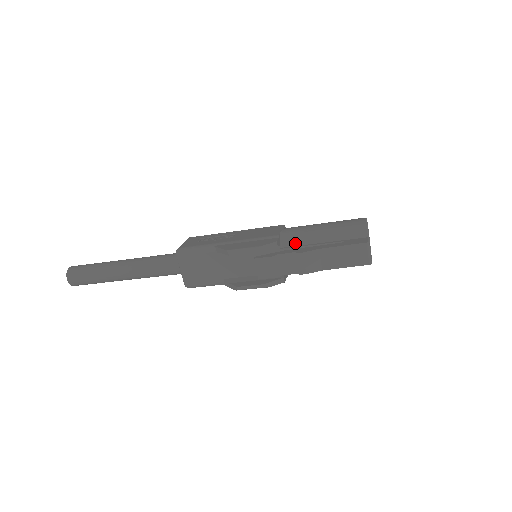
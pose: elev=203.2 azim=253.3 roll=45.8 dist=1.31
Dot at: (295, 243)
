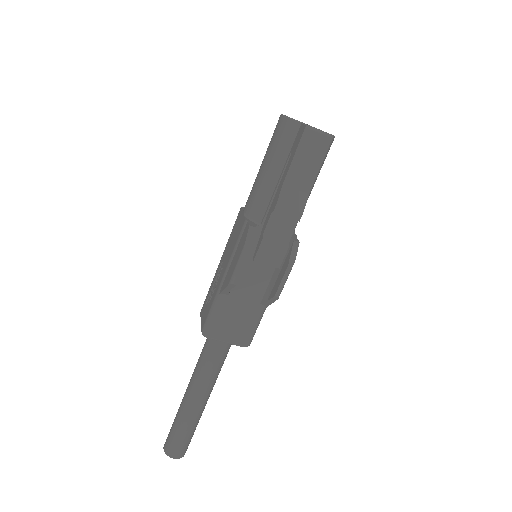
Dot at: (264, 207)
